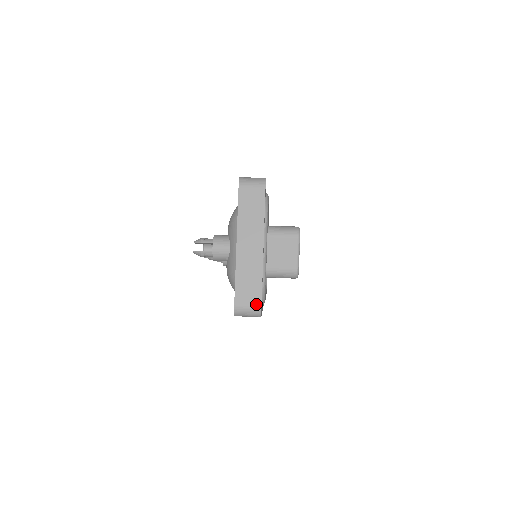
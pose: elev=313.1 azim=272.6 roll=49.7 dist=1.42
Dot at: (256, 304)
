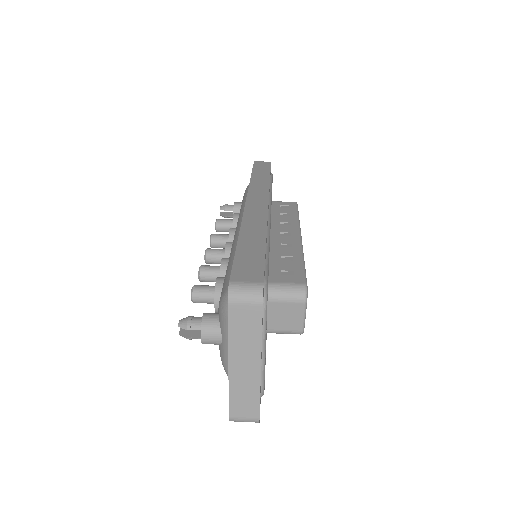
Dot at: (253, 418)
